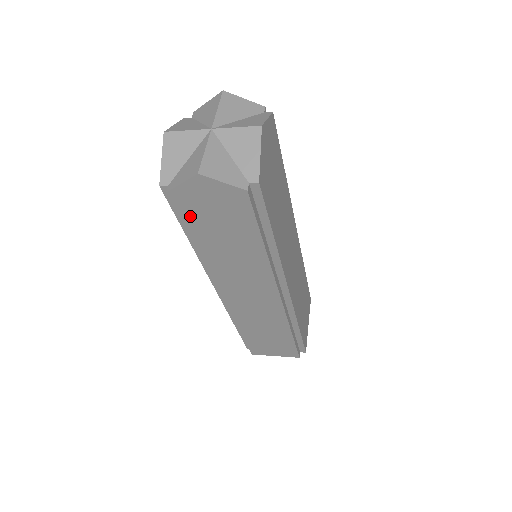
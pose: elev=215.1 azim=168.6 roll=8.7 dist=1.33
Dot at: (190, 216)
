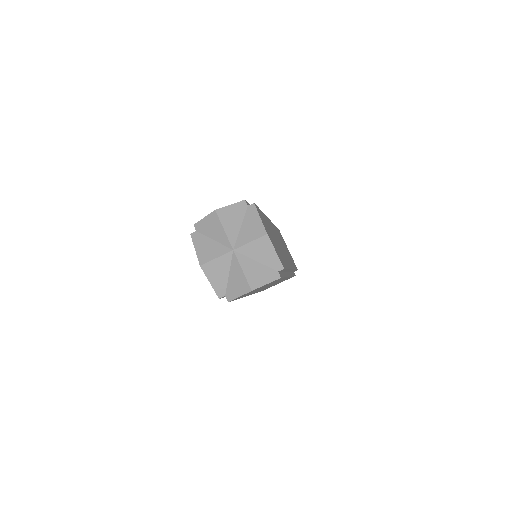
Dot at: occluded
